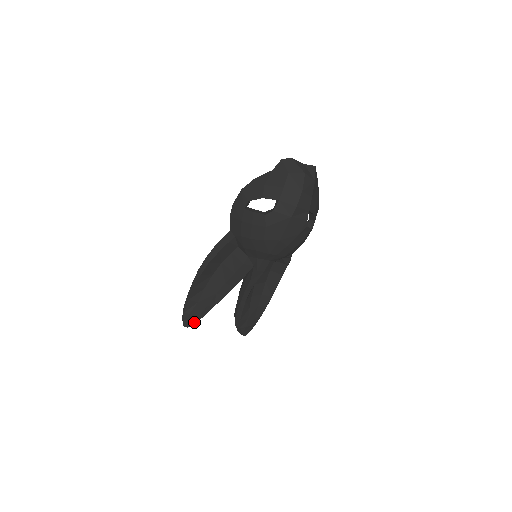
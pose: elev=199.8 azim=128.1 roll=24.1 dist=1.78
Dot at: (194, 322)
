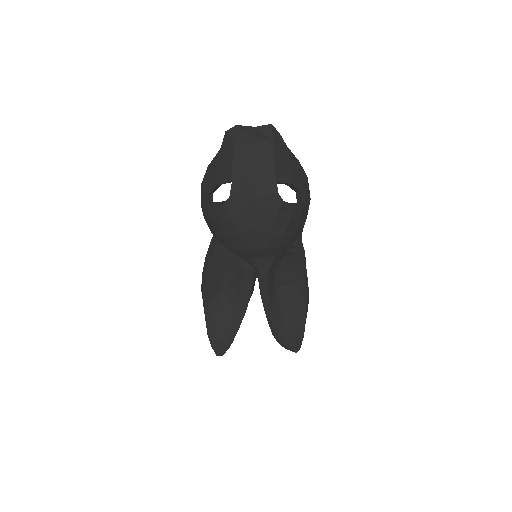
Dot at: (226, 348)
